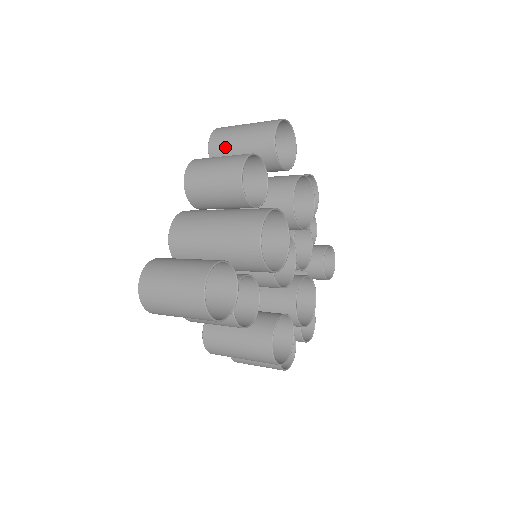
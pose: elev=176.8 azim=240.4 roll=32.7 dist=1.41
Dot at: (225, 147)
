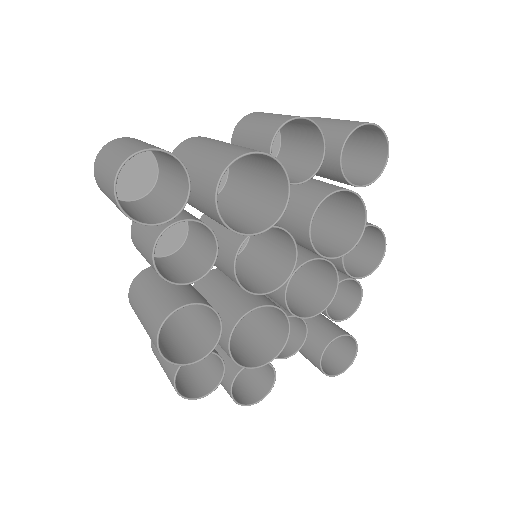
Dot at: occluded
